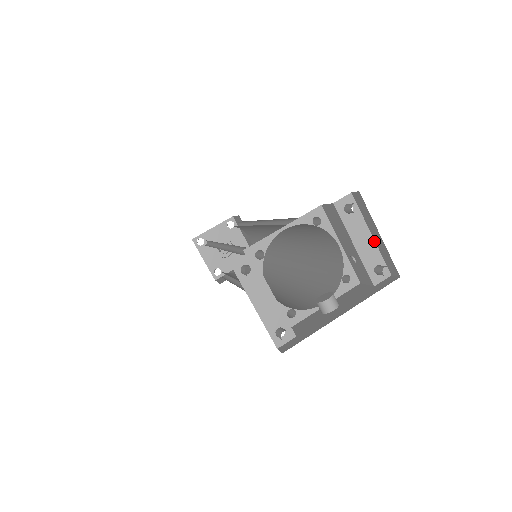
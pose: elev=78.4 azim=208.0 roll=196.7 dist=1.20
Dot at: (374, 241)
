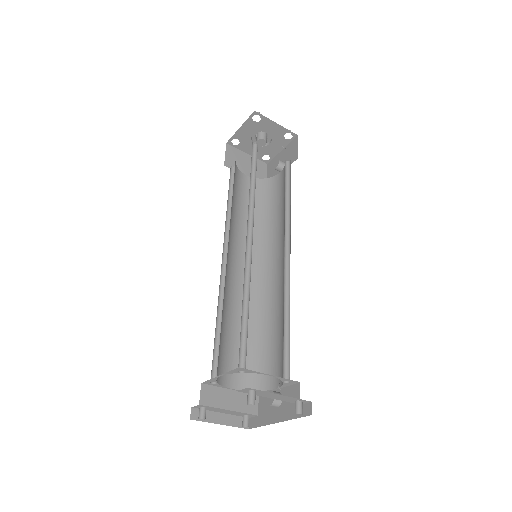
Dot at: (285, 396)
